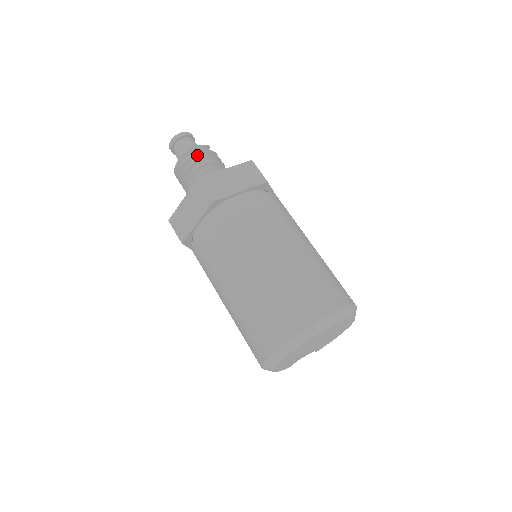
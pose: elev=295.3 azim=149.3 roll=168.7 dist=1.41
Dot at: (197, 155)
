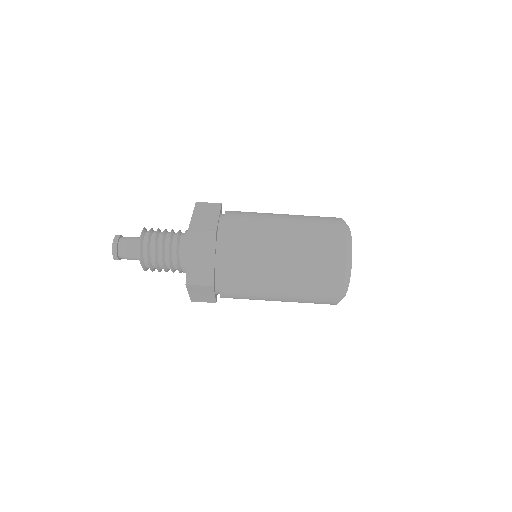
Dot at: (150, 235)
